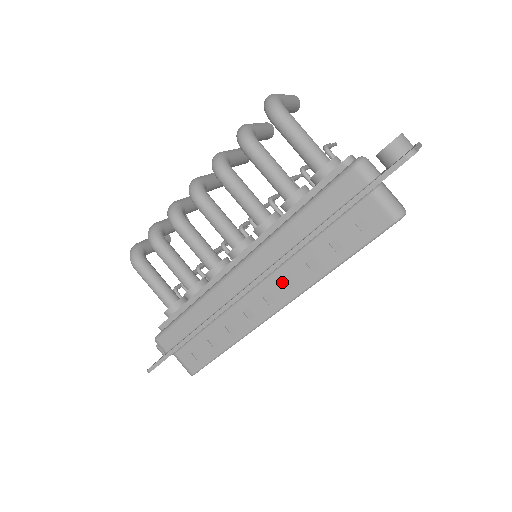
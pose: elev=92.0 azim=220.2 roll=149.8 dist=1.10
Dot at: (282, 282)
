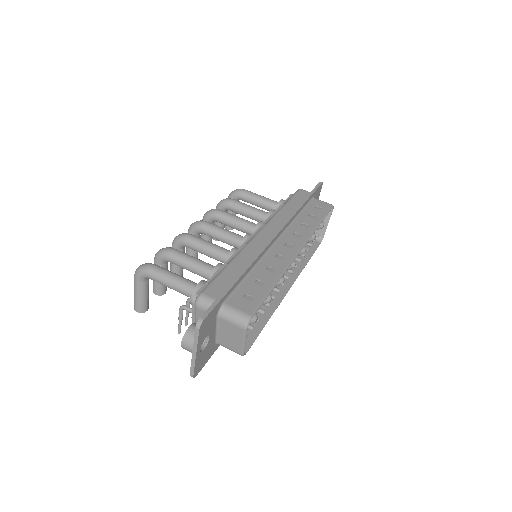
Dot at: (293, 236)
